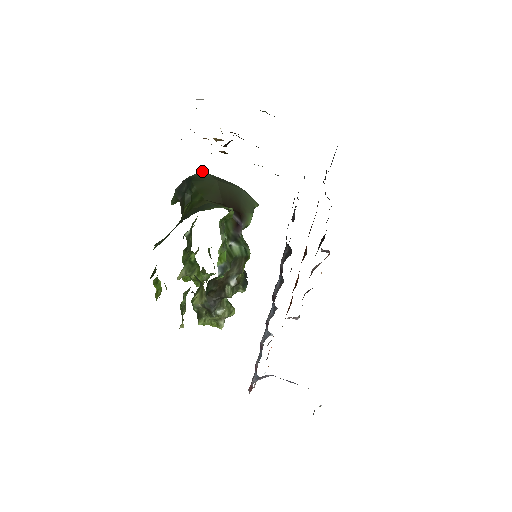
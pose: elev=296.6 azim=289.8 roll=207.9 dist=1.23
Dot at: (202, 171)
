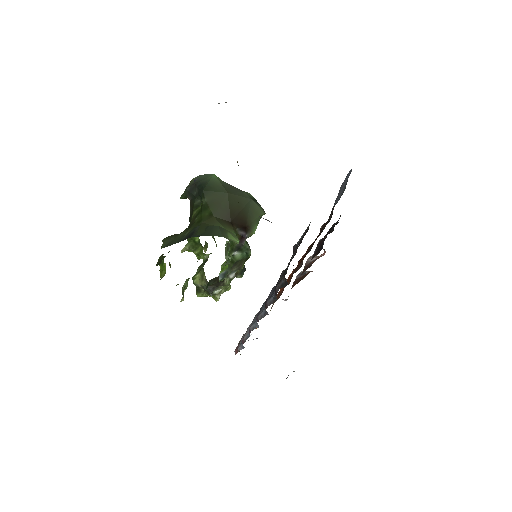
Dot at: (214, 177)
